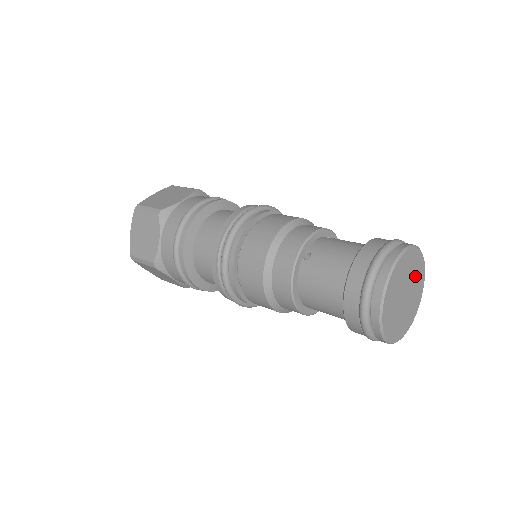
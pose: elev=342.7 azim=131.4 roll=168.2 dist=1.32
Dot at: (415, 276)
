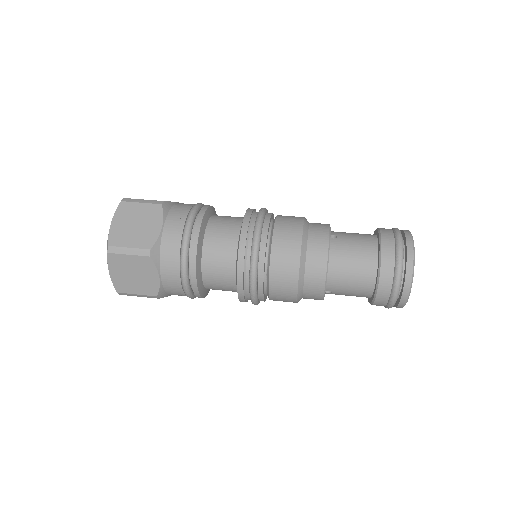
Dot at: occluded
